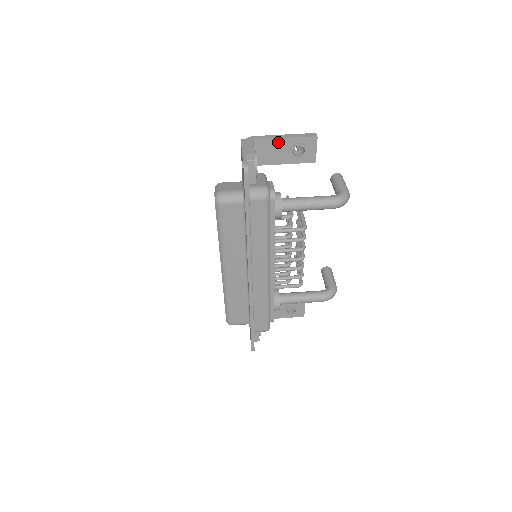
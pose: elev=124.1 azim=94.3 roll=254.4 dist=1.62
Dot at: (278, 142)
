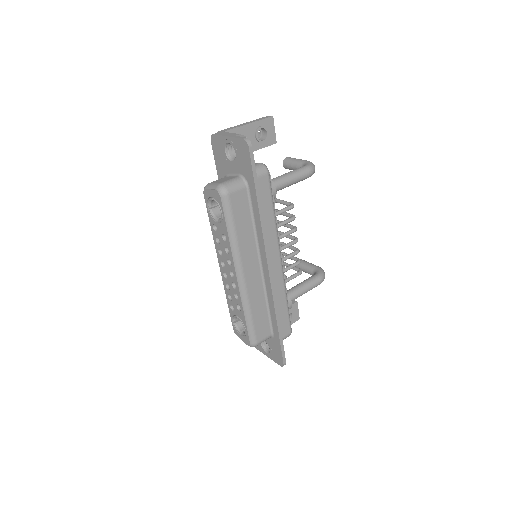
Dot at: (244, 129)
